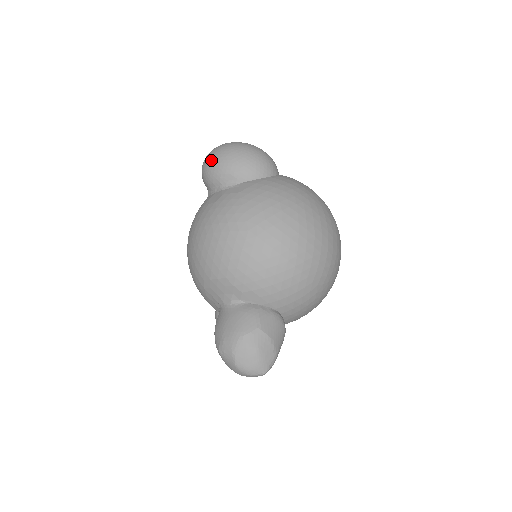
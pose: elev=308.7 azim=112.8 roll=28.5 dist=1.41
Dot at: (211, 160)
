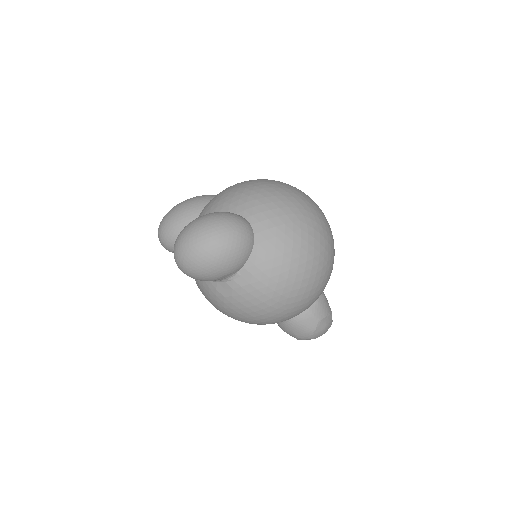
Dot at: (196, 275)
